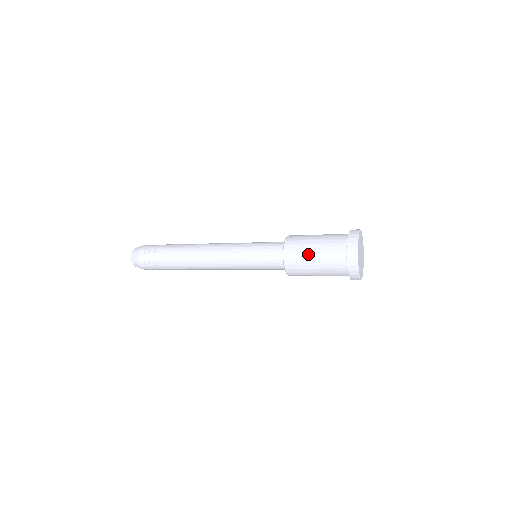
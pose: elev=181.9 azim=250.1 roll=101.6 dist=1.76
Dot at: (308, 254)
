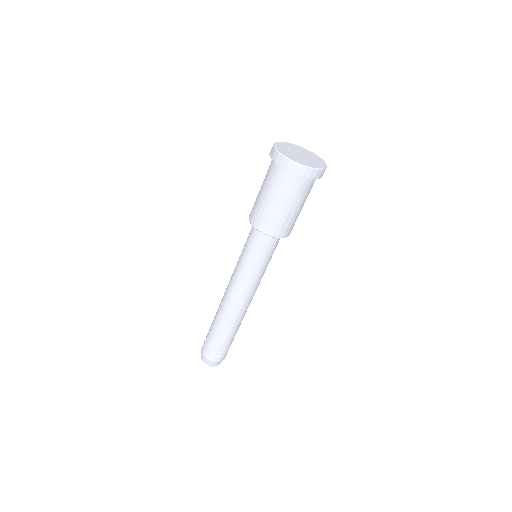
Dot at: (258, 194)
